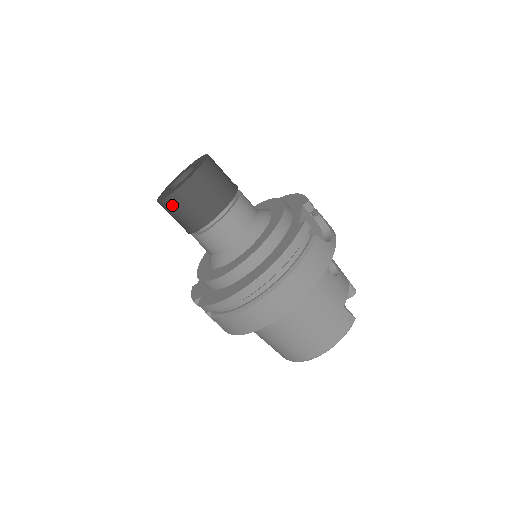
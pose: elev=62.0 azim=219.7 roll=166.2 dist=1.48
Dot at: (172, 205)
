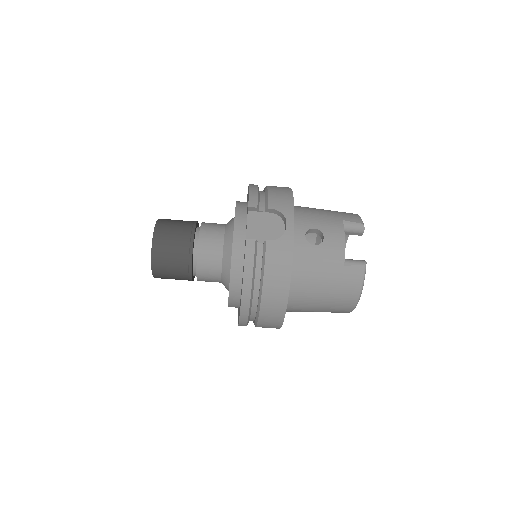
Dot at: (162, 278)
